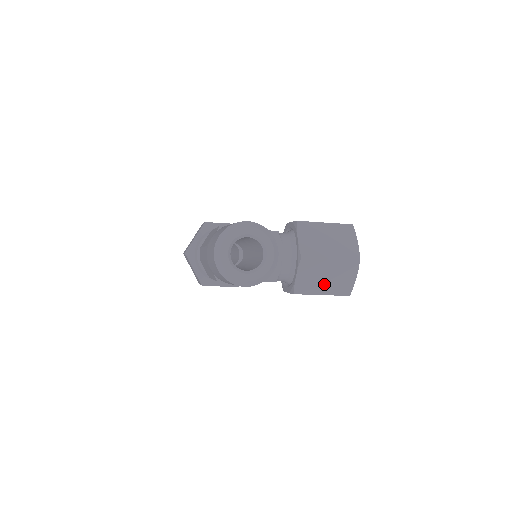
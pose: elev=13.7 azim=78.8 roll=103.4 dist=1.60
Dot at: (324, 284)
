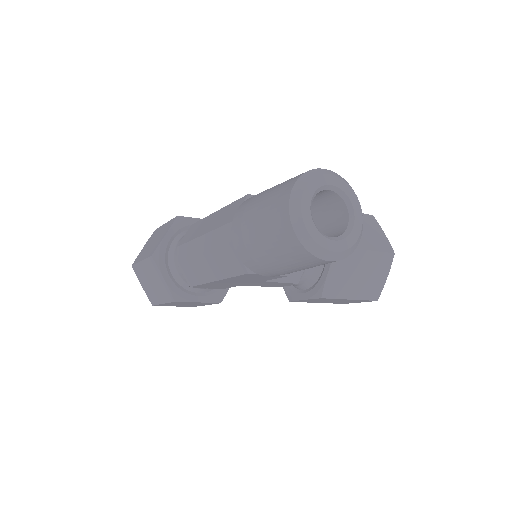
Dot at: (355, 284)
